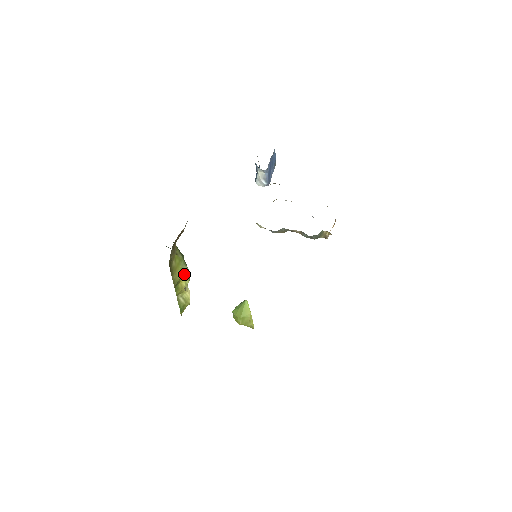
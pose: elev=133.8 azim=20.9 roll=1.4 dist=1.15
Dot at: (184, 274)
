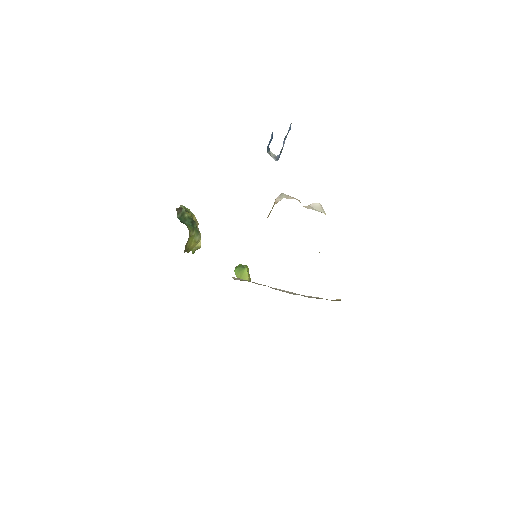
Dot at: (196, 242)
